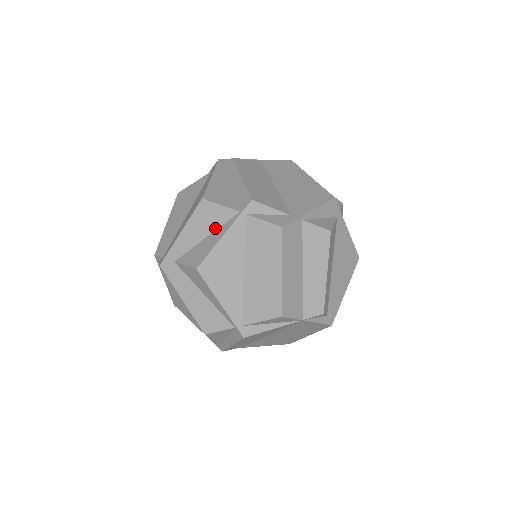
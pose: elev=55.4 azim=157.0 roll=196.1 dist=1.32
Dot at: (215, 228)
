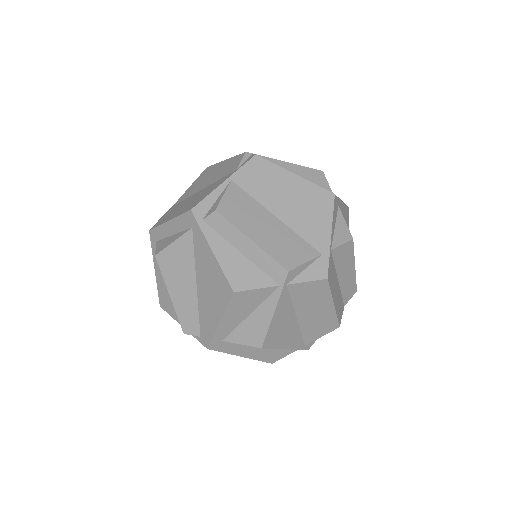
Dot at: (257, 305)
